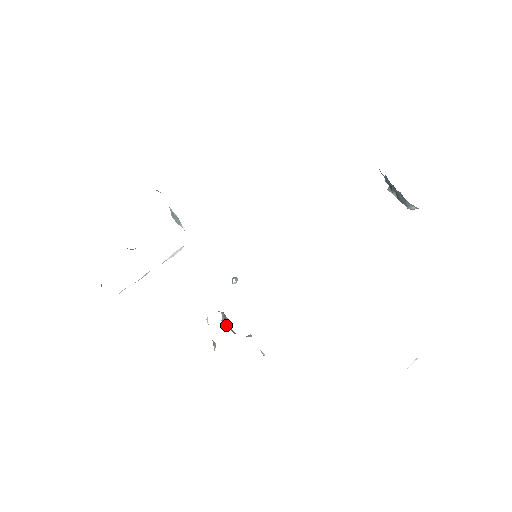
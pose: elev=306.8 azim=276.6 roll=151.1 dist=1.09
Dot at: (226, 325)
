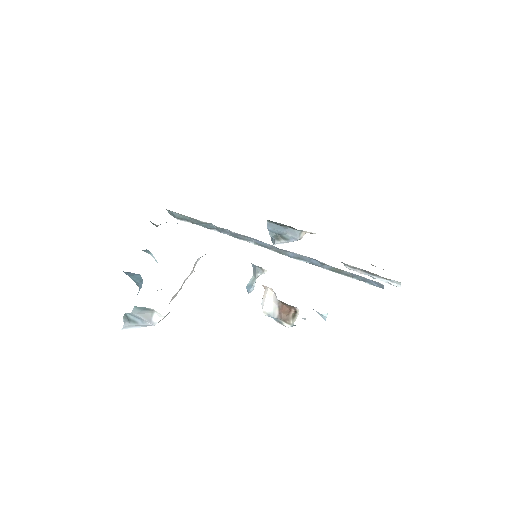
Dot at: occluded
